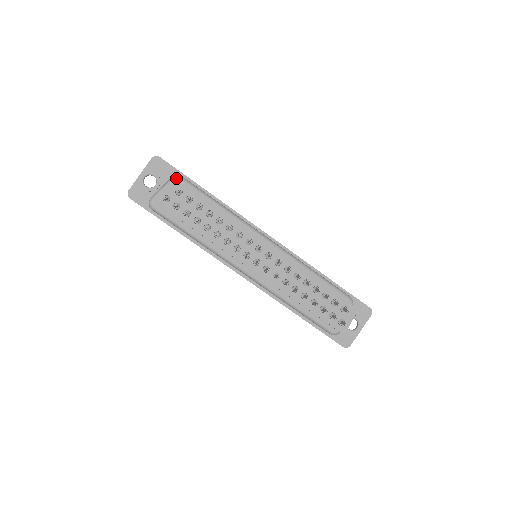
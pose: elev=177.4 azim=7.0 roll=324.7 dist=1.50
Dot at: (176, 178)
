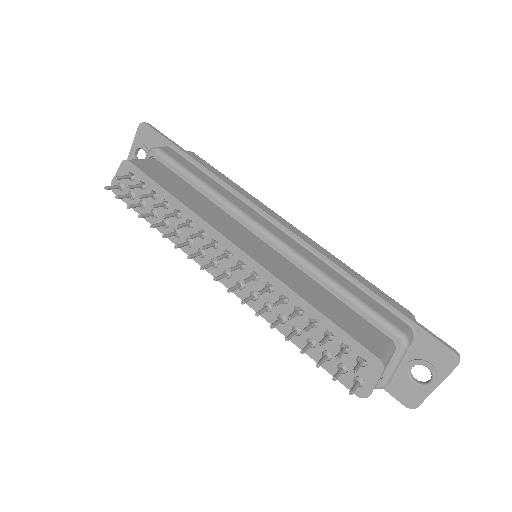
Dot at: (151, 152)
